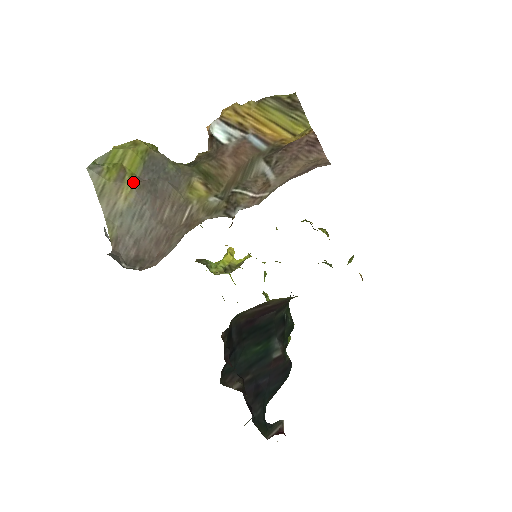
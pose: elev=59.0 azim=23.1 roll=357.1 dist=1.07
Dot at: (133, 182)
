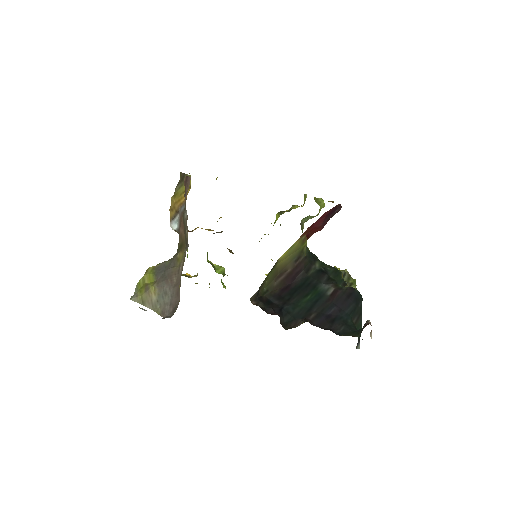
Dot at: (153, 285)
